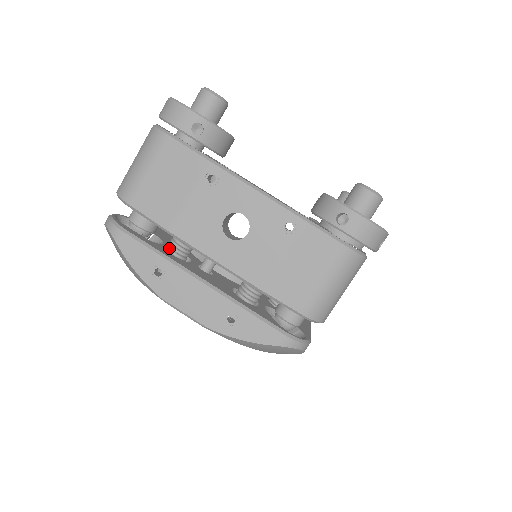
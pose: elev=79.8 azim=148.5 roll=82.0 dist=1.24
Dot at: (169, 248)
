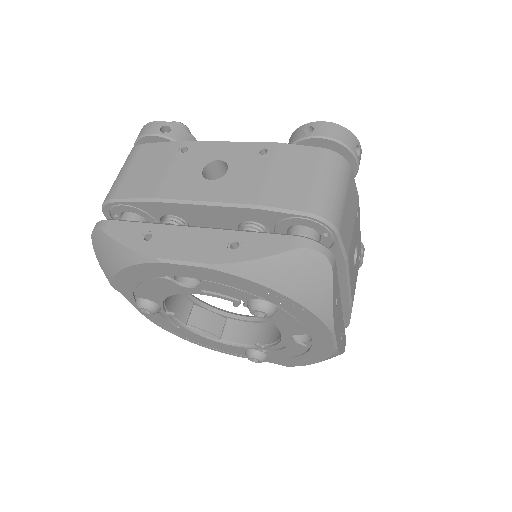
Dot at: occluded
